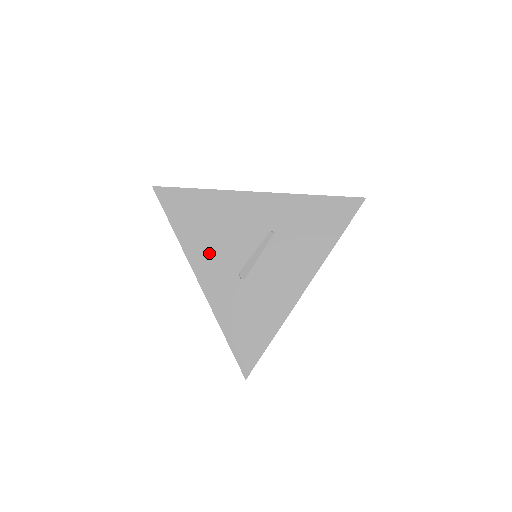
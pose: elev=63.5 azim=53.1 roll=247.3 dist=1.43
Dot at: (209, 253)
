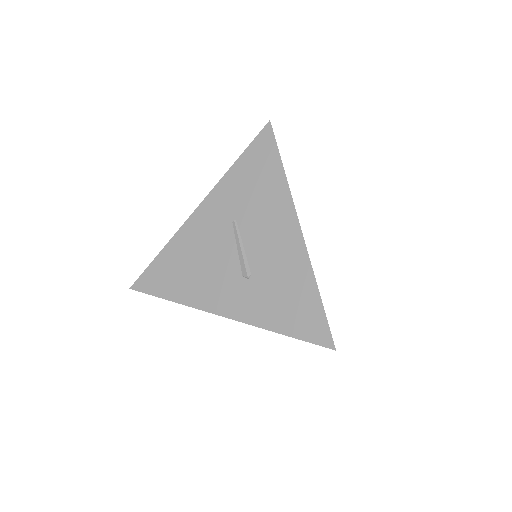
Dot at: (208, 287)
